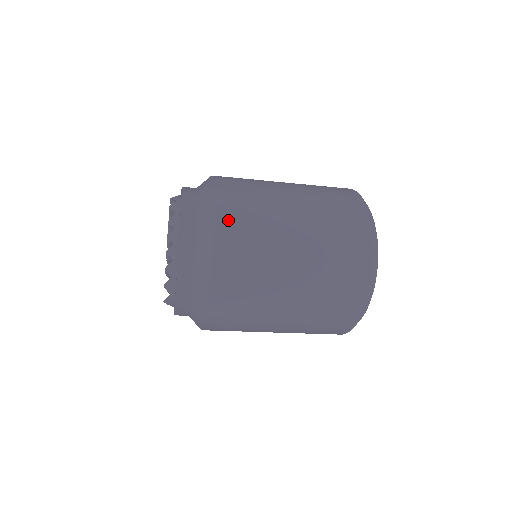
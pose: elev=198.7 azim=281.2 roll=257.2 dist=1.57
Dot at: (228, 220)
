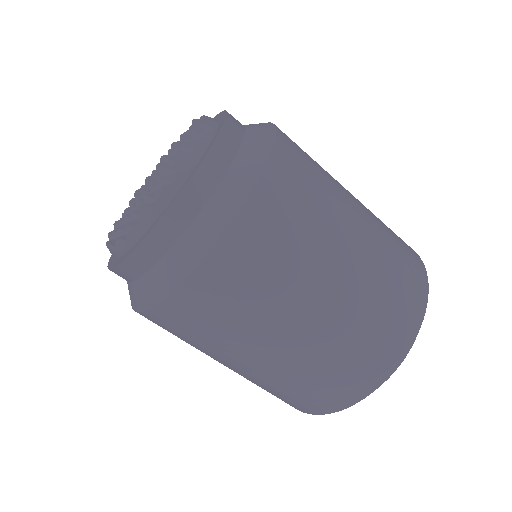
Dot at: occluded
